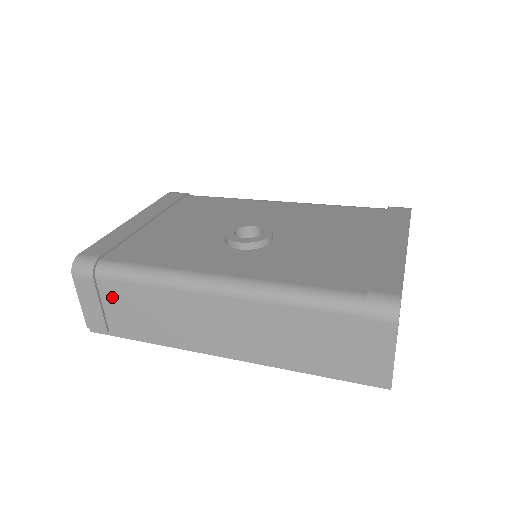
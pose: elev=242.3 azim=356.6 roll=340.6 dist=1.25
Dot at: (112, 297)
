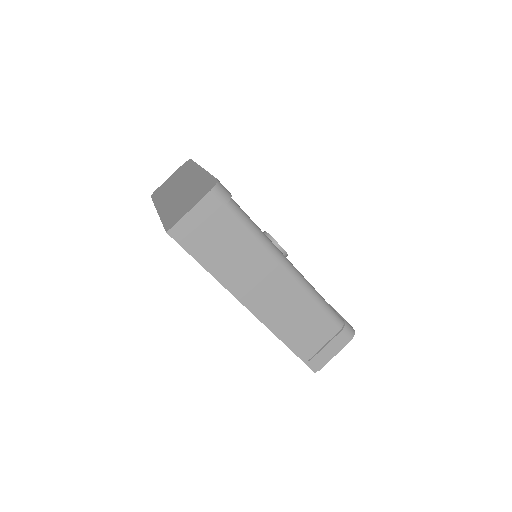
Dot at: (220, 226)
